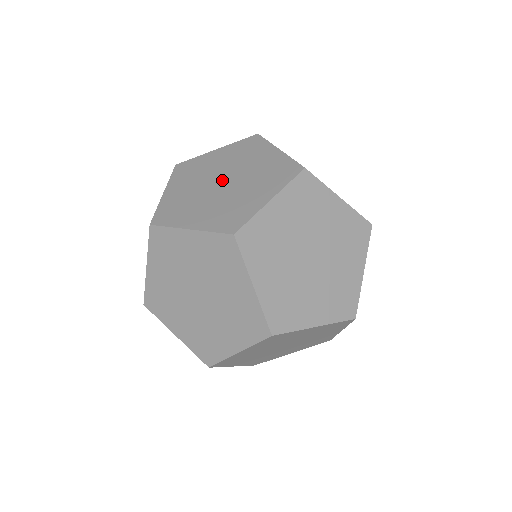
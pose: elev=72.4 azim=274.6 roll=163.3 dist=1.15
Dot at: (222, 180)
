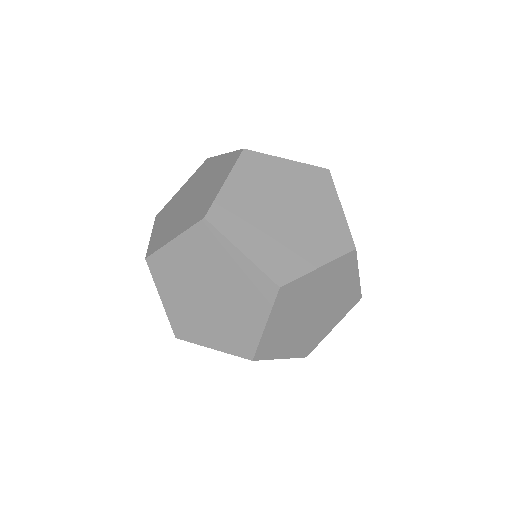
Dot at: occluded
